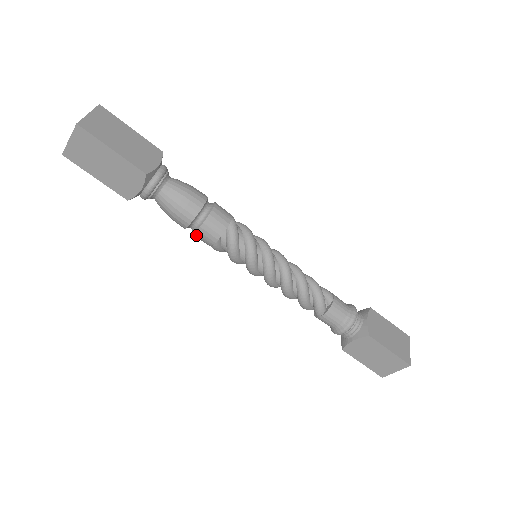
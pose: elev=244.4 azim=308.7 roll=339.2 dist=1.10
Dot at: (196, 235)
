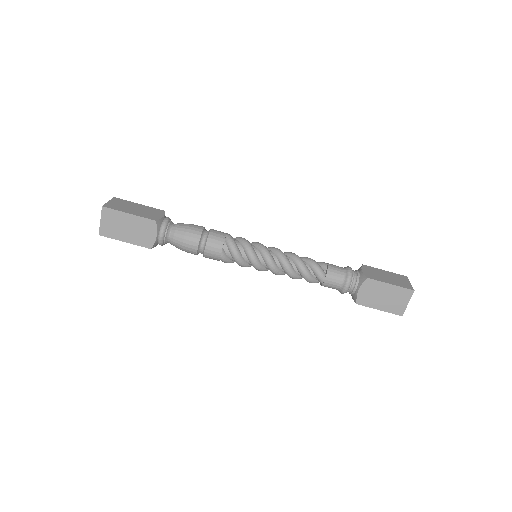
Dot at: (206, 254)
